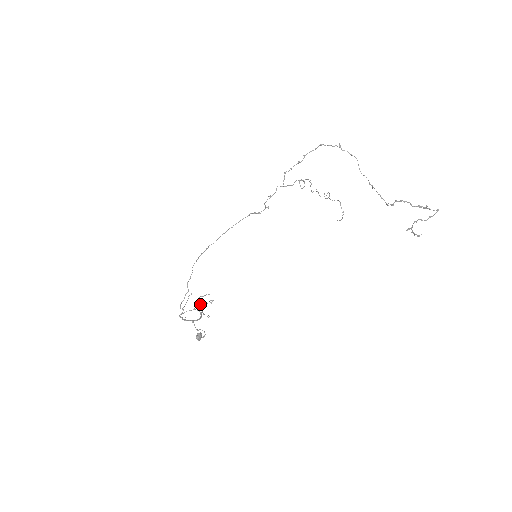
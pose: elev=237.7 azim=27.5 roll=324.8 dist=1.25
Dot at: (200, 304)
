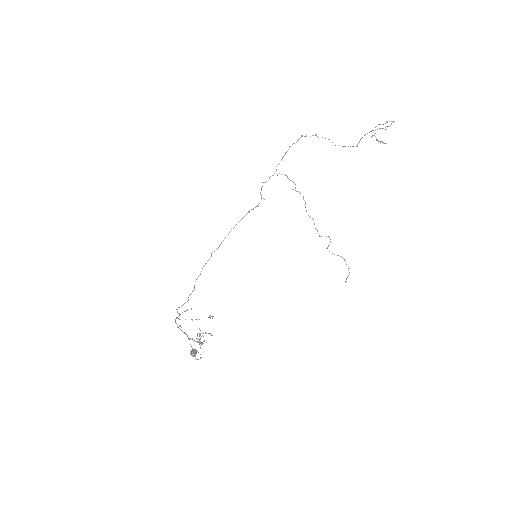
Dot at: occluded
